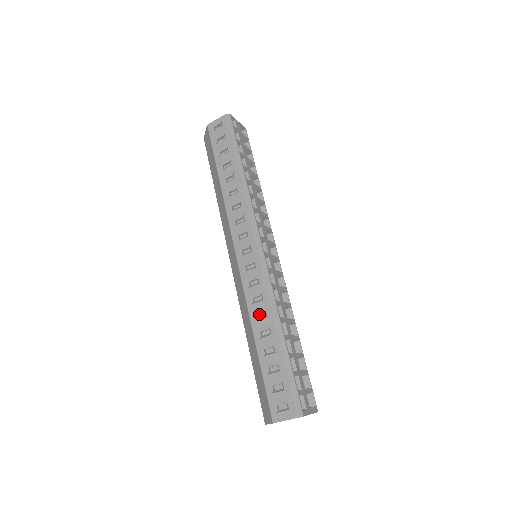
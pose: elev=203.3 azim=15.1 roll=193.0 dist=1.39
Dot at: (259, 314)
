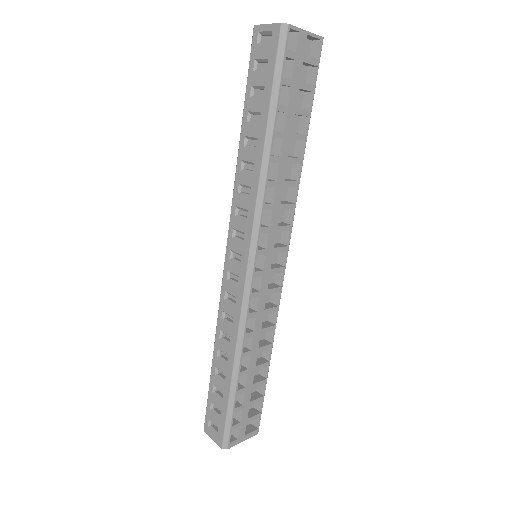
Dot at: occluded
